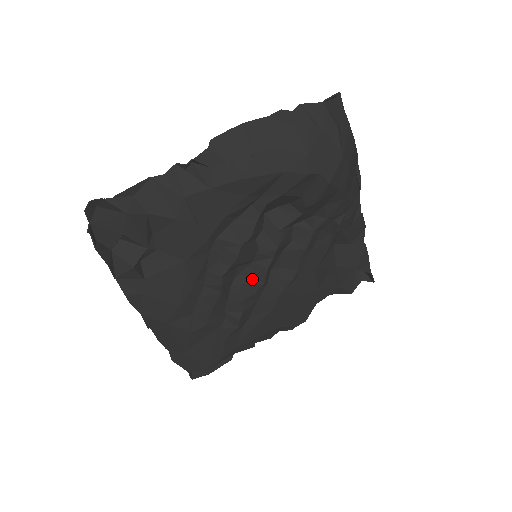
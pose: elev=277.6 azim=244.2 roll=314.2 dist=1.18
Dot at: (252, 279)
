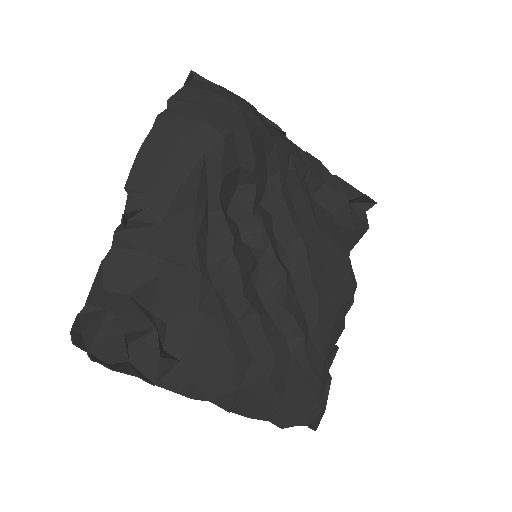
Dot at: (272, 279)
